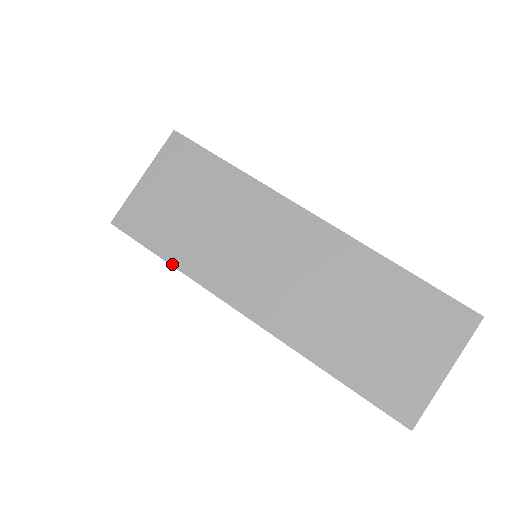
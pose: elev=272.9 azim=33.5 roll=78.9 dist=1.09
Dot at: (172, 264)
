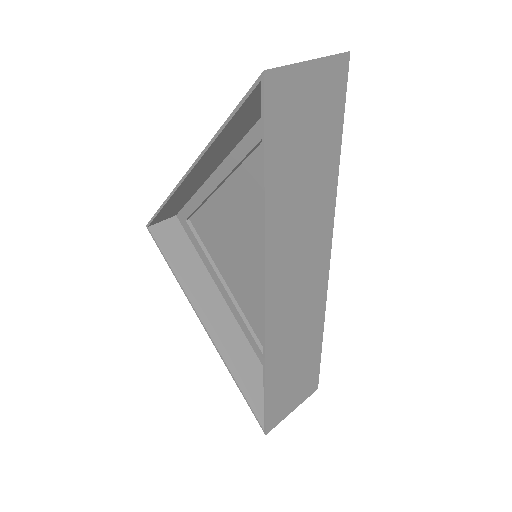
Dot at: (164, 203)
